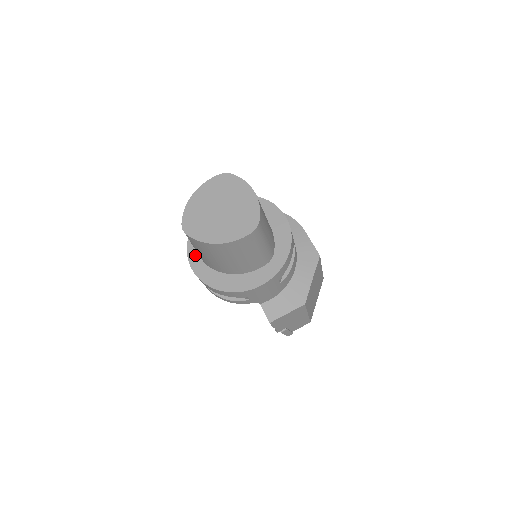
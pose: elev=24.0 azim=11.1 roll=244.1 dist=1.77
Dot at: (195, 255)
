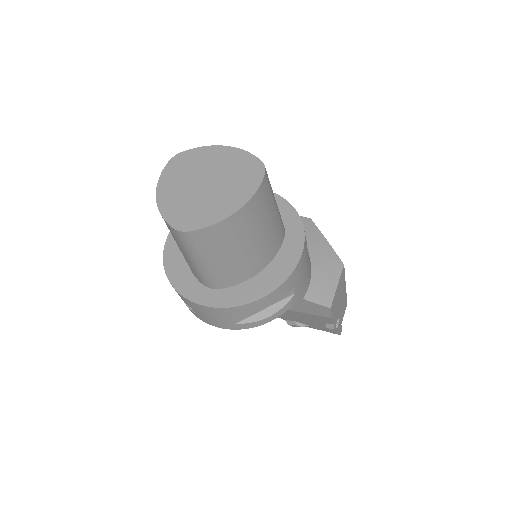
Dot at: (196, 291)
